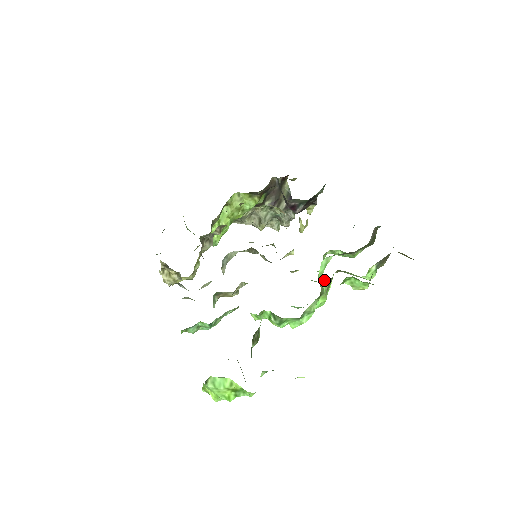
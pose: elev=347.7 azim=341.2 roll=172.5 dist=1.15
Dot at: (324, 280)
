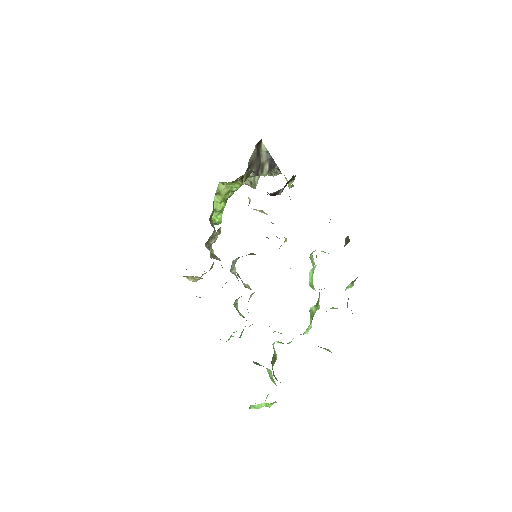
Dot at: (312, 306)
